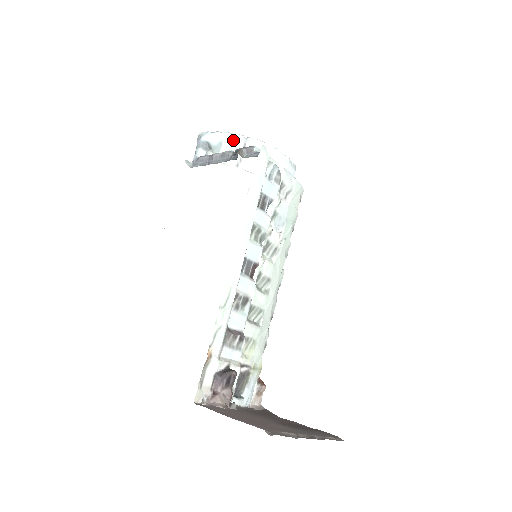
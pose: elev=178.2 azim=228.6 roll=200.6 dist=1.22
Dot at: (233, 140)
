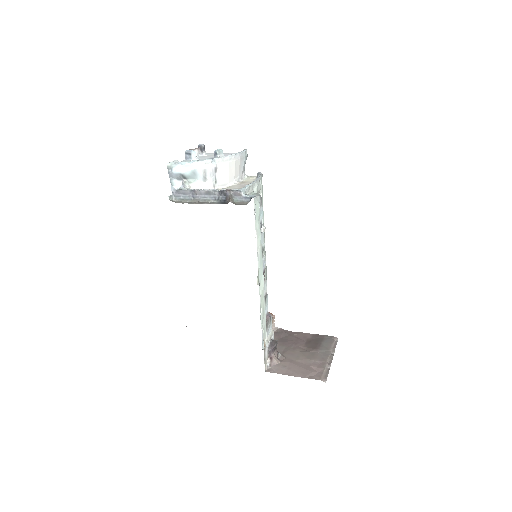
Dot at: (205, 168)
